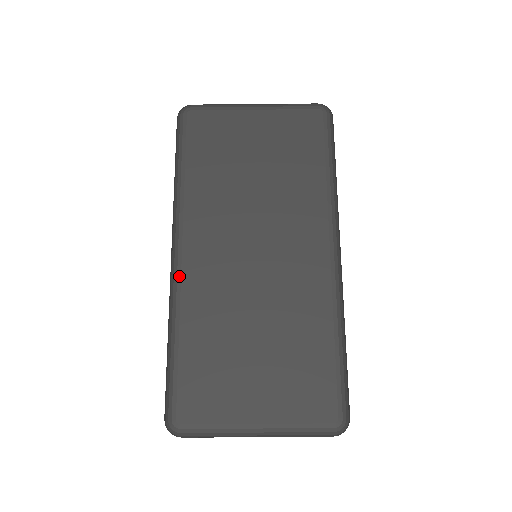
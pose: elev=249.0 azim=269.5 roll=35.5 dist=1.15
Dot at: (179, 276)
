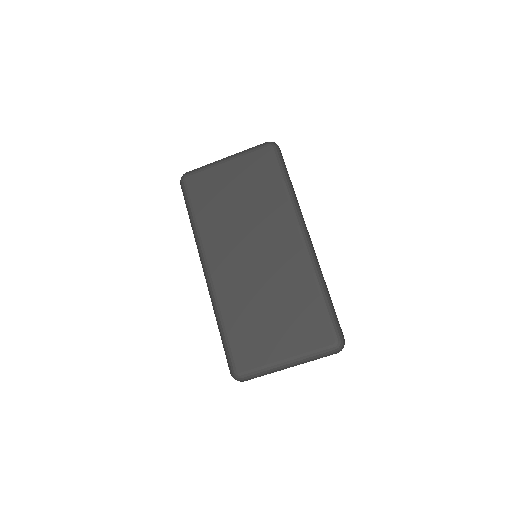
Dot at: (212, 284)
